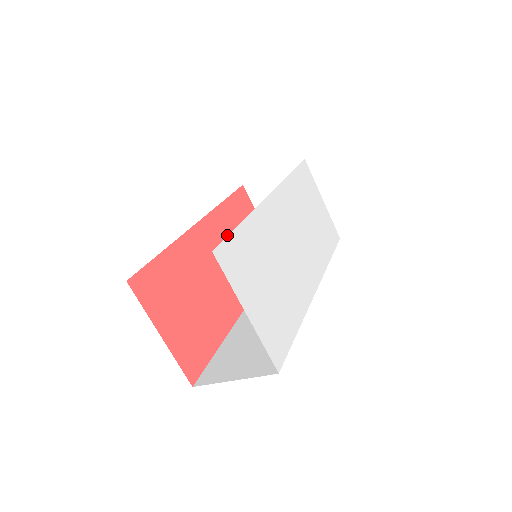
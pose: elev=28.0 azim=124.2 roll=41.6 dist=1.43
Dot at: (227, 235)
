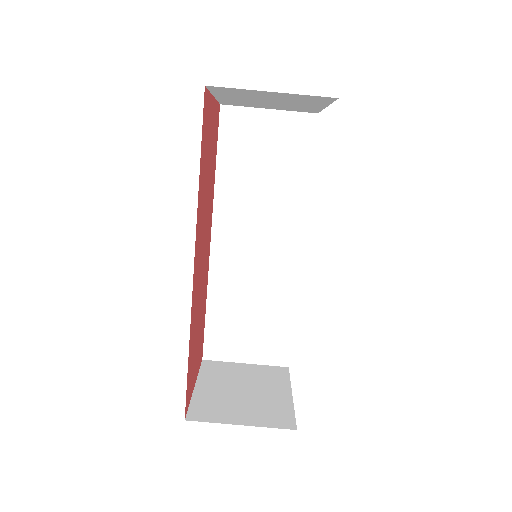
Dot at: (203, 288)
